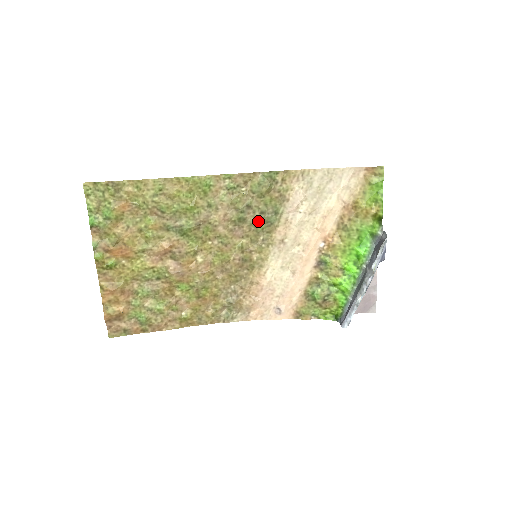
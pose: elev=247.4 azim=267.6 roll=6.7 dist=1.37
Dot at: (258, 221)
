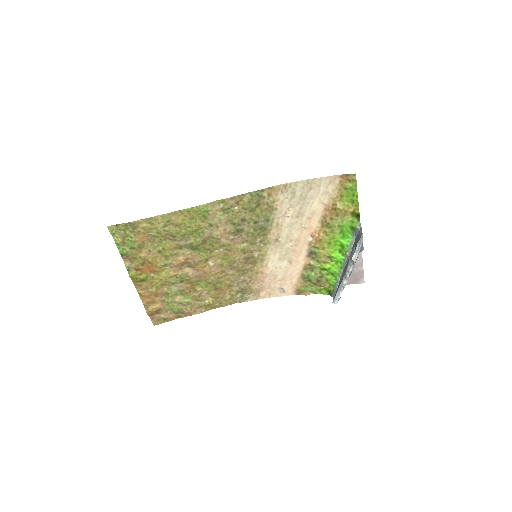
Dot at: (253, 229)
